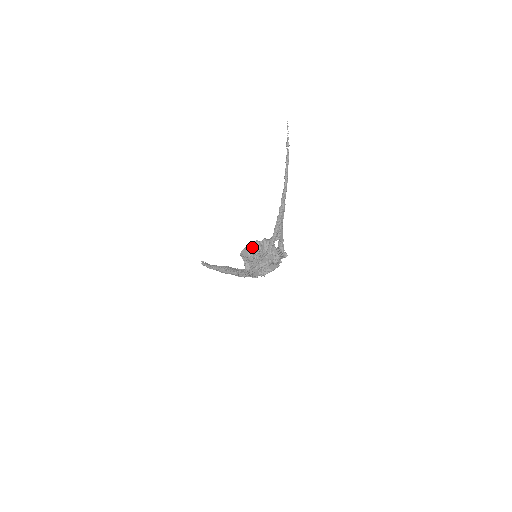
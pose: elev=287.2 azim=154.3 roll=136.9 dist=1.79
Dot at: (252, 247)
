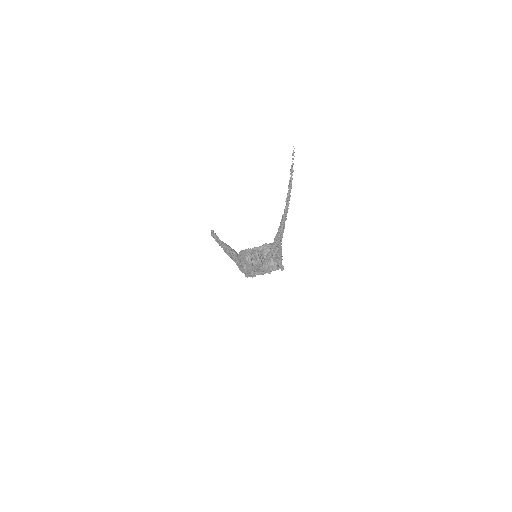
Dot at: (250, 252)
